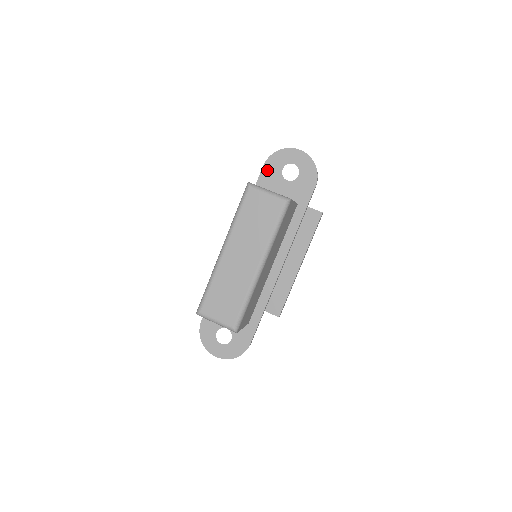
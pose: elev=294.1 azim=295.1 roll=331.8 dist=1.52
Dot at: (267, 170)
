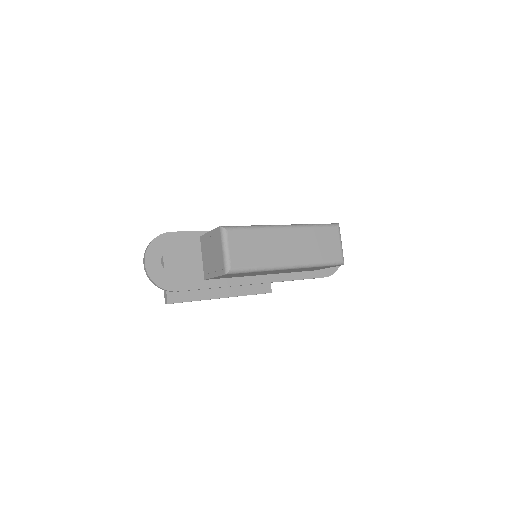
Dot at: occluded
